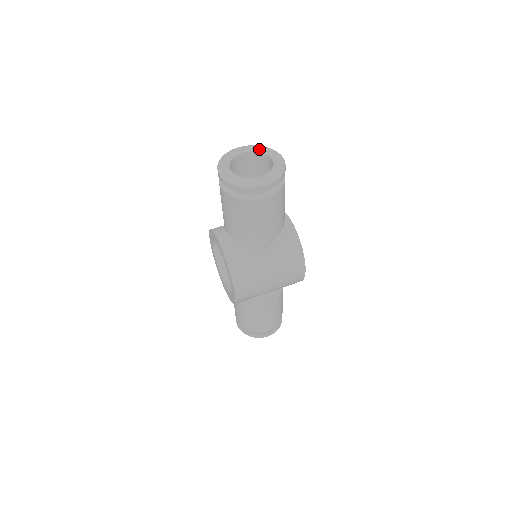
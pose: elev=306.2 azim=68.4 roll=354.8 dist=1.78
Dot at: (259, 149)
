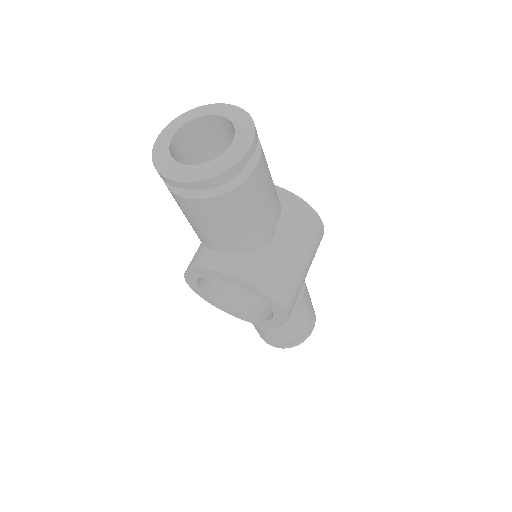
Dot at: (187, 117)
